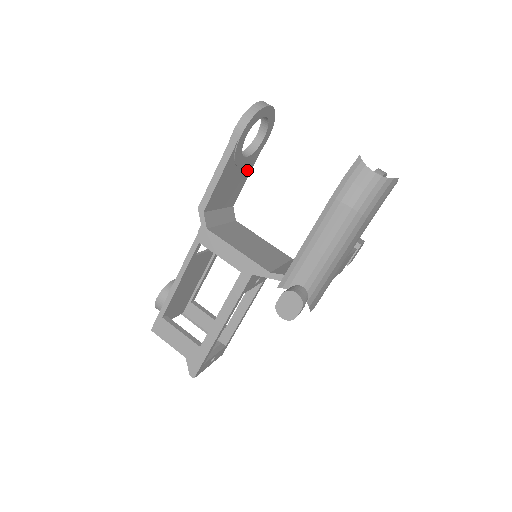
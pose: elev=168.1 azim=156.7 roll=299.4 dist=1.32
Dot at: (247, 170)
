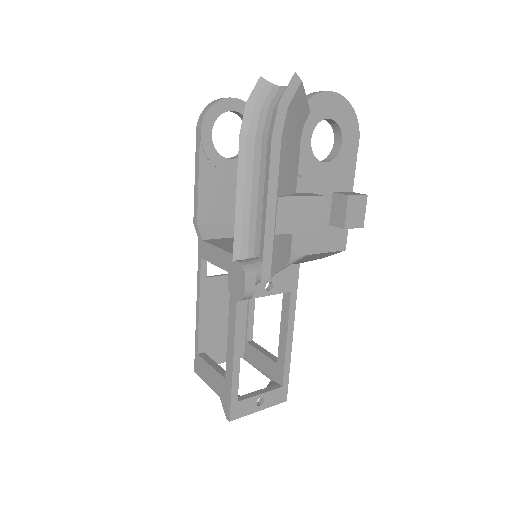
Dot at: occluded
